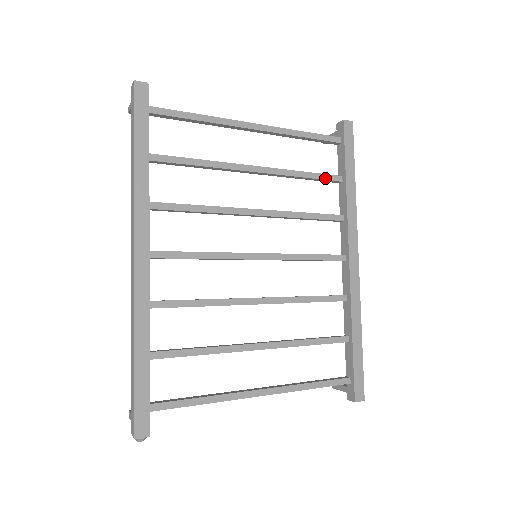
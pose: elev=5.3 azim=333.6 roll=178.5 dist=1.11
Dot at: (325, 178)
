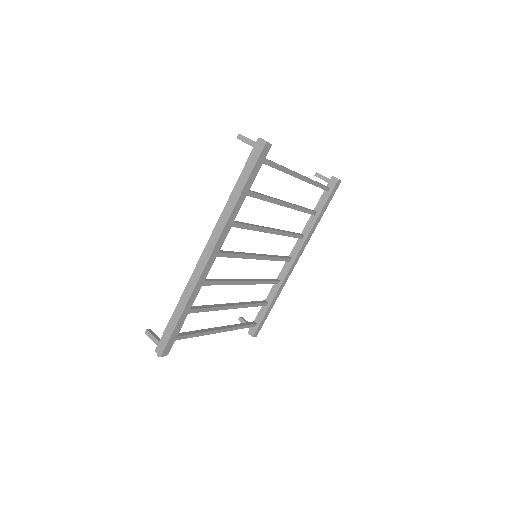
Dot at: (310, 213)
